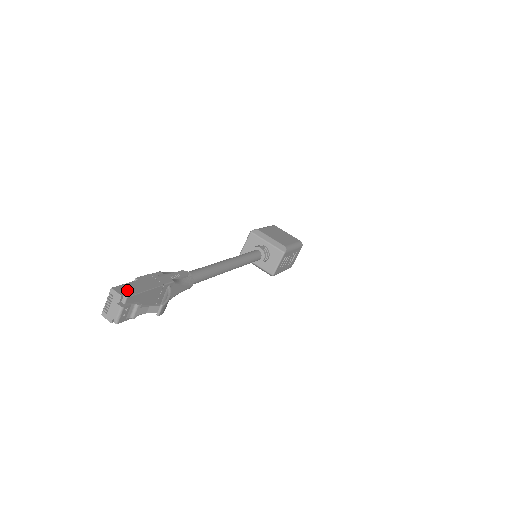
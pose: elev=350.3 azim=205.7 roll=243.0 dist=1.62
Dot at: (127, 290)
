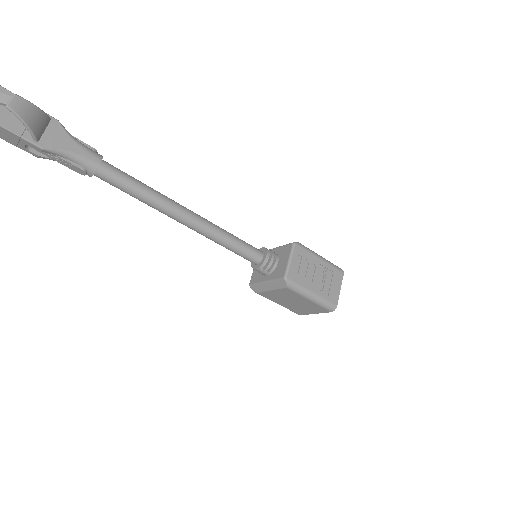
Dot at: out of frame
